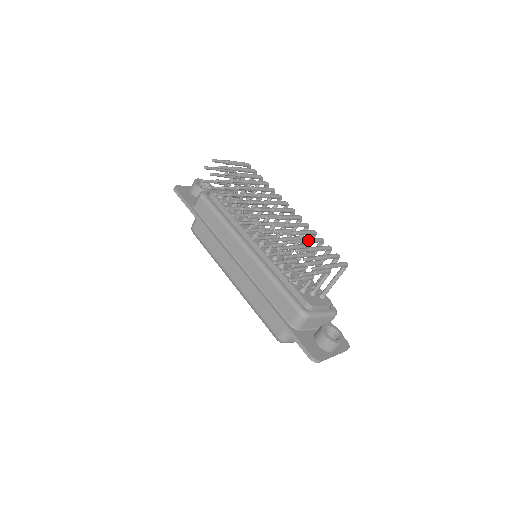
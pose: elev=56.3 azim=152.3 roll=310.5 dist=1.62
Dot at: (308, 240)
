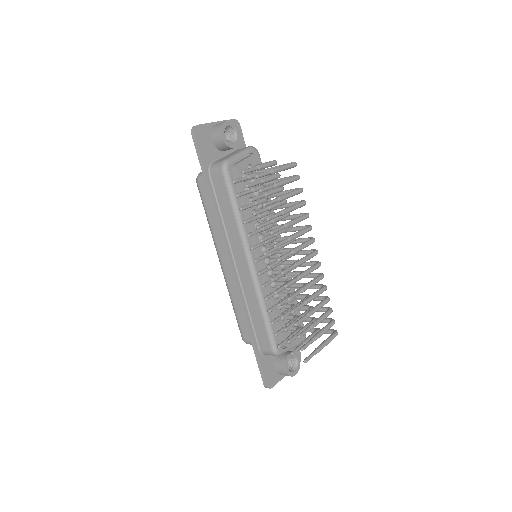
Dot at: occluded
